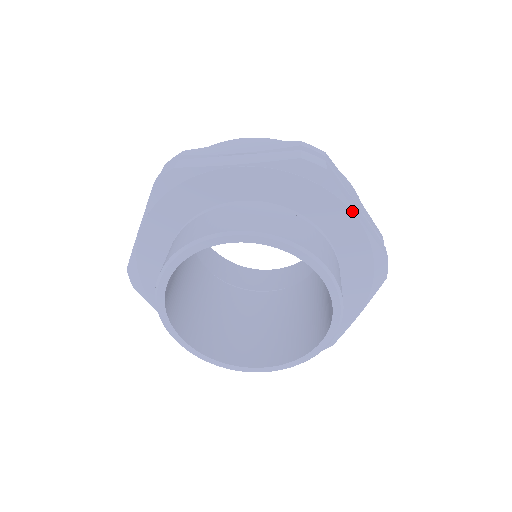
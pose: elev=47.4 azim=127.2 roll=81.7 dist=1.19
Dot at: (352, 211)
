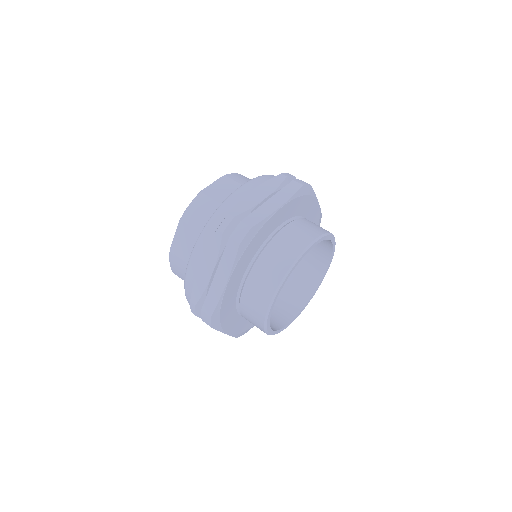
Dot at: (276, 212)
